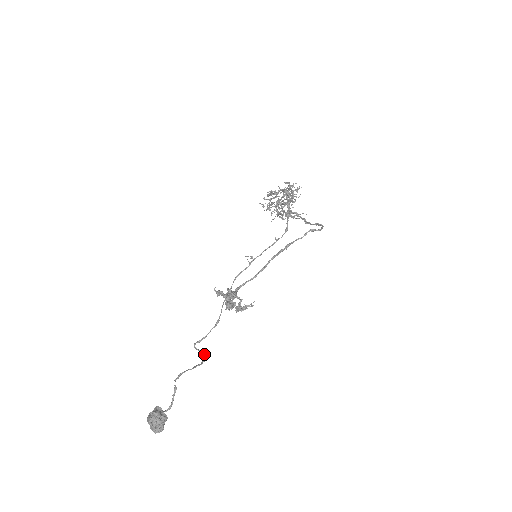
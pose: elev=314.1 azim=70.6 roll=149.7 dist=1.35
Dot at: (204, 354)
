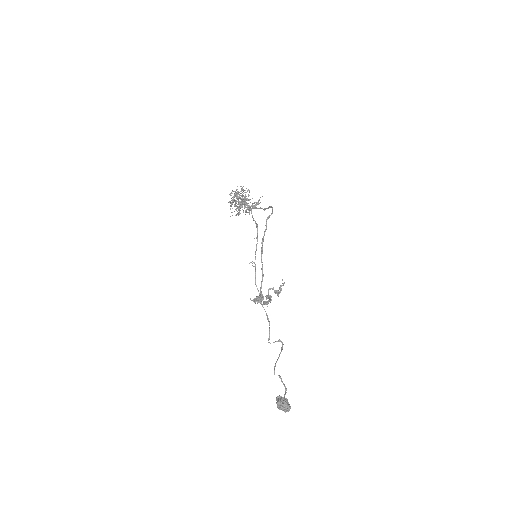
Dot at: occluded
